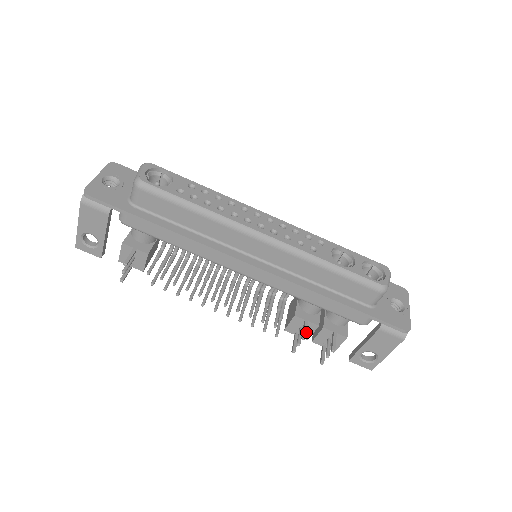
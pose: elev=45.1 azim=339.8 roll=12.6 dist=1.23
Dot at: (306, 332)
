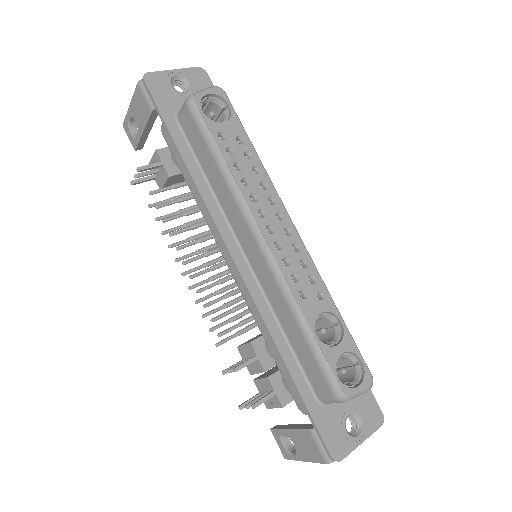
Dot at: (244, 366)
